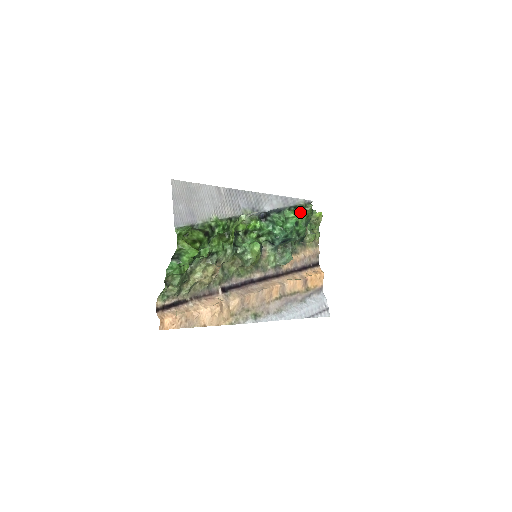
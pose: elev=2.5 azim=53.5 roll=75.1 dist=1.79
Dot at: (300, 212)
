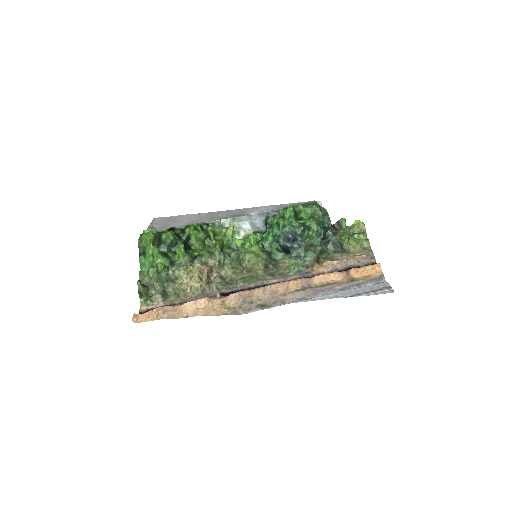
Dot at: (299, 208)
